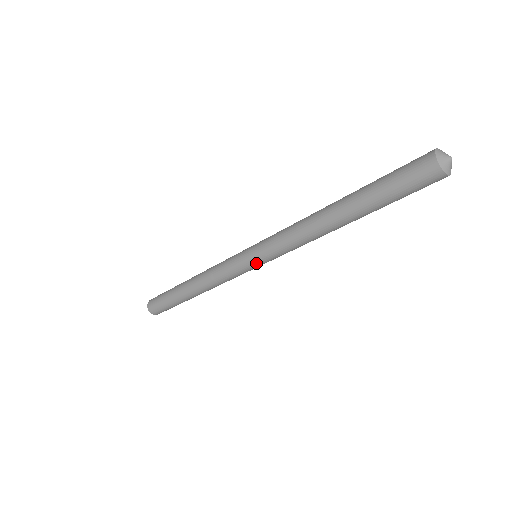
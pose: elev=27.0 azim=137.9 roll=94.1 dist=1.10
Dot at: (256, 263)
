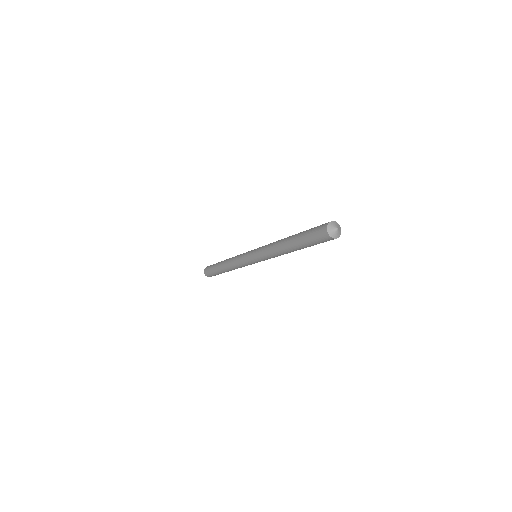
Dot at: occluded
